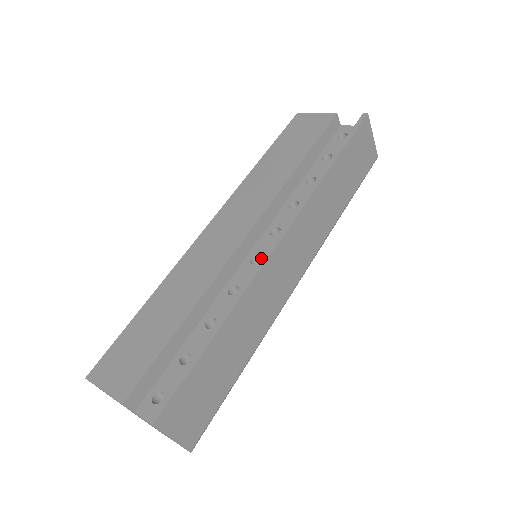
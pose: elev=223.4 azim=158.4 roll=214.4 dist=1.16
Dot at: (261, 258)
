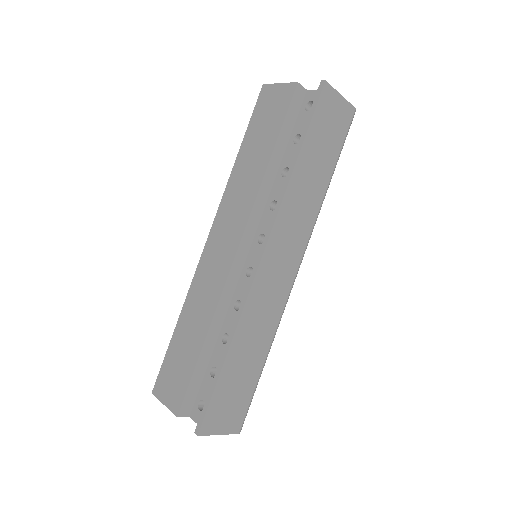
Dot at: occluded
